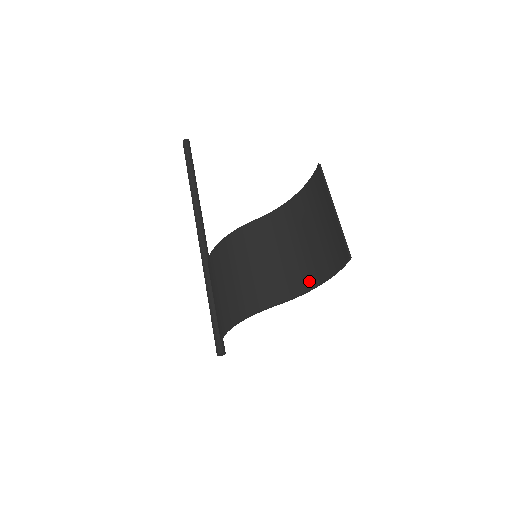
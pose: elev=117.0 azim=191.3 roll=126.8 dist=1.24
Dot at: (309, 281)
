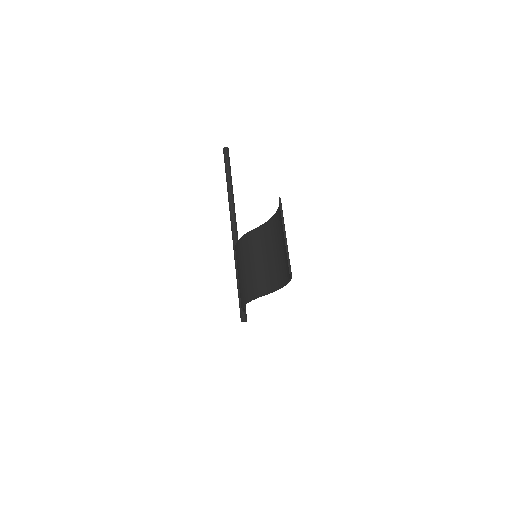
Dot at: (280, 281)
